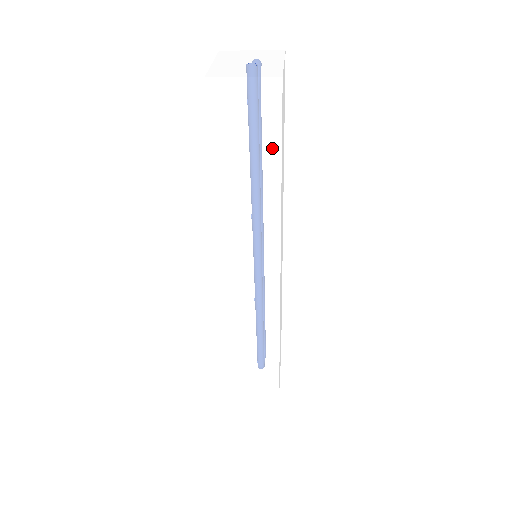
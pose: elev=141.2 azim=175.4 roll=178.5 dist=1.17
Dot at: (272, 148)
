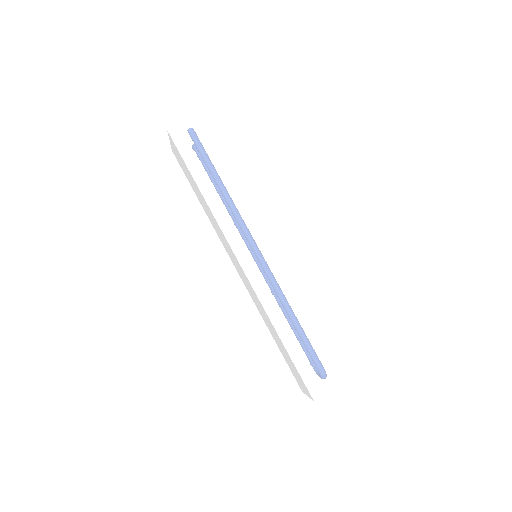
Dot at: (220, 150)
